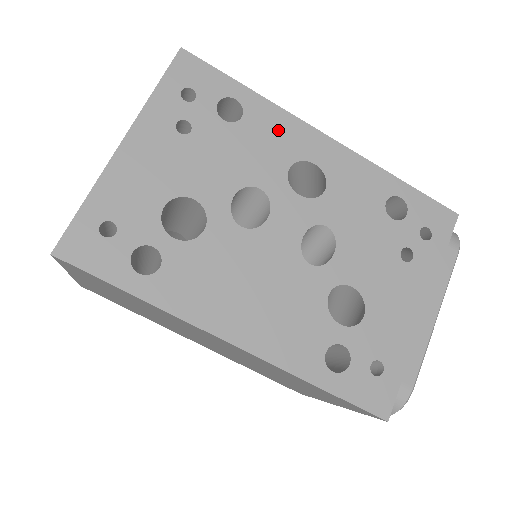
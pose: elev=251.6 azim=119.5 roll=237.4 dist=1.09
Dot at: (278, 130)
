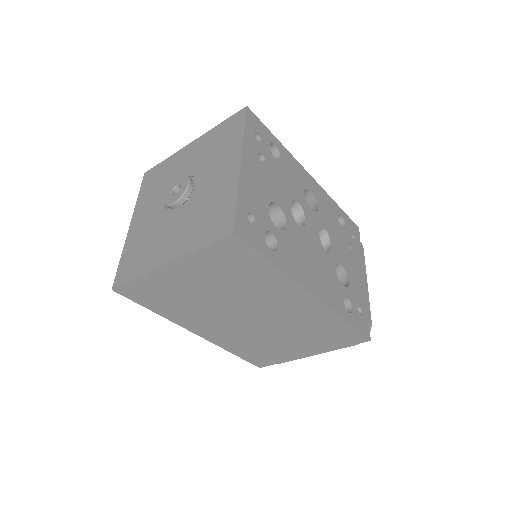
Dot at: (294, 168)
